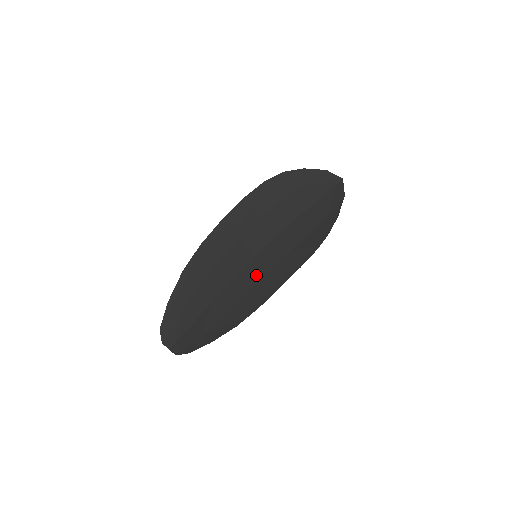
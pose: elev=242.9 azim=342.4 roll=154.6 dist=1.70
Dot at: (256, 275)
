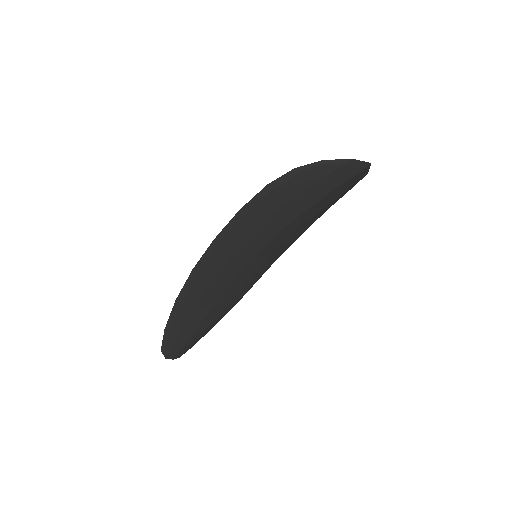
Dot at: (255, 267)
